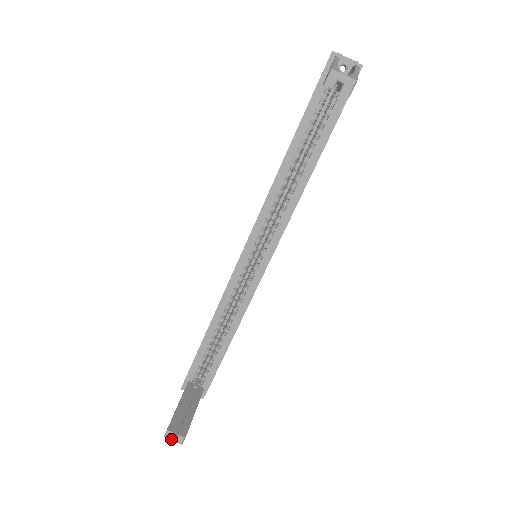
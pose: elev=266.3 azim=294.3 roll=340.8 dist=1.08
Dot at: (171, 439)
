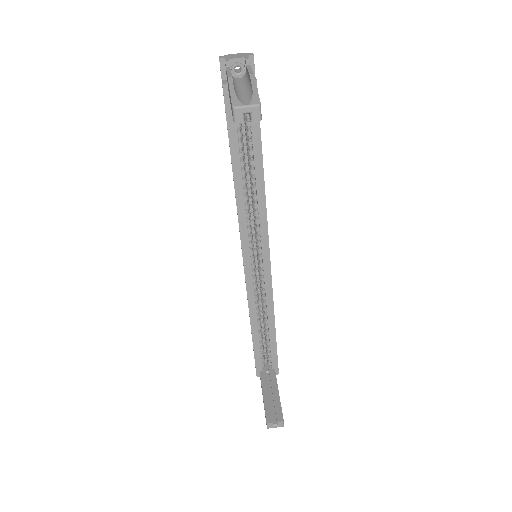
Dot at: (273, 427)
